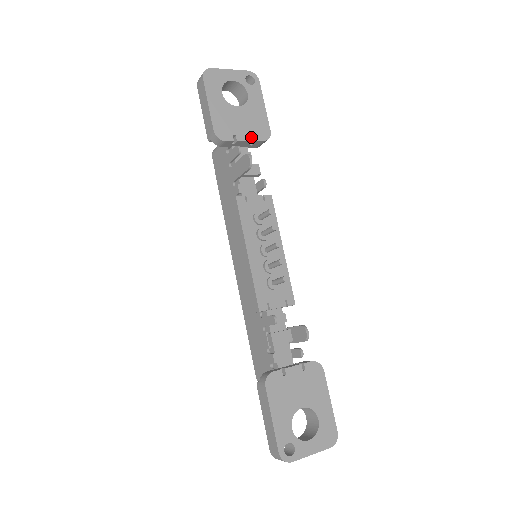
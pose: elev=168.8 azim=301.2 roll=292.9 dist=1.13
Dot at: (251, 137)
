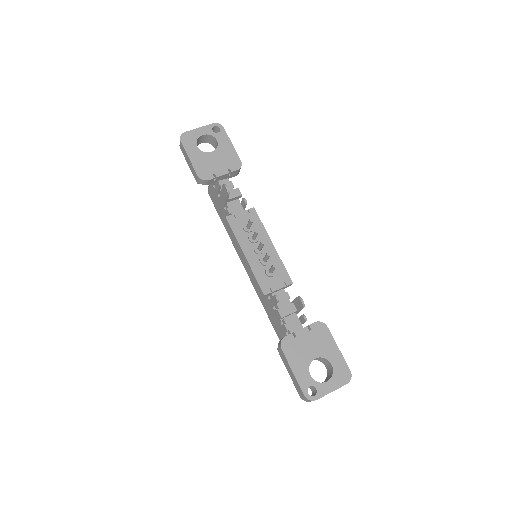
Dot at: (227, 171)
